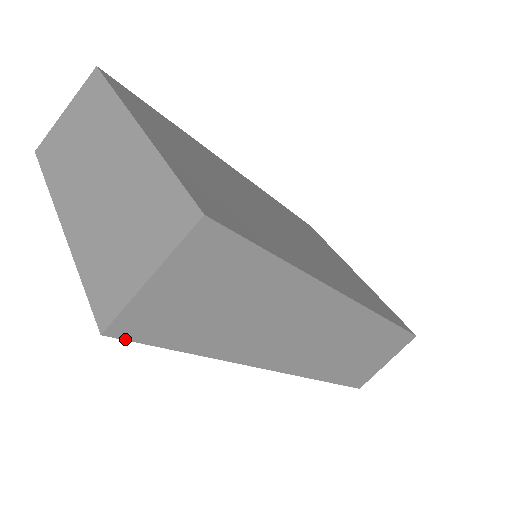
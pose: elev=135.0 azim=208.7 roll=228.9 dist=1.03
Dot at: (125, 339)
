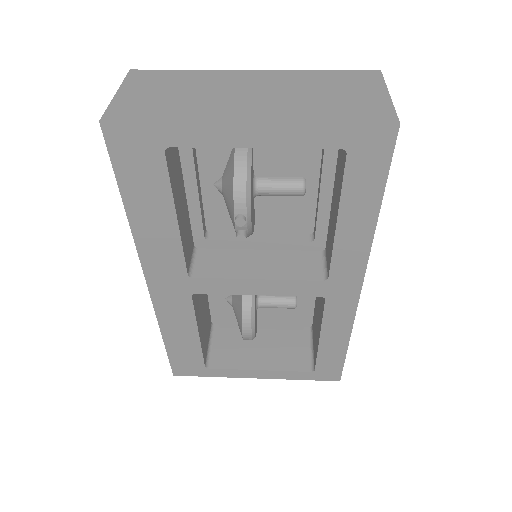
Dot at: (395, 144)
